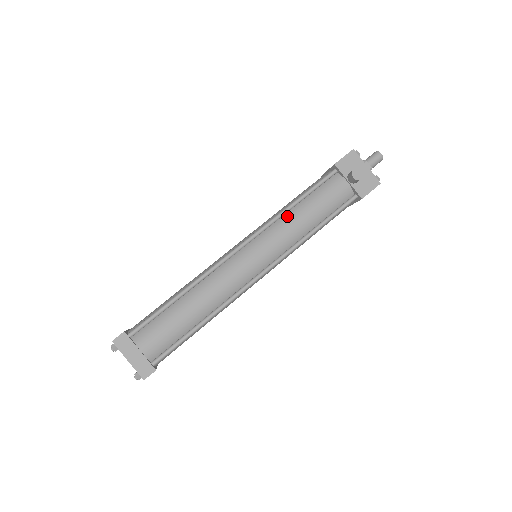
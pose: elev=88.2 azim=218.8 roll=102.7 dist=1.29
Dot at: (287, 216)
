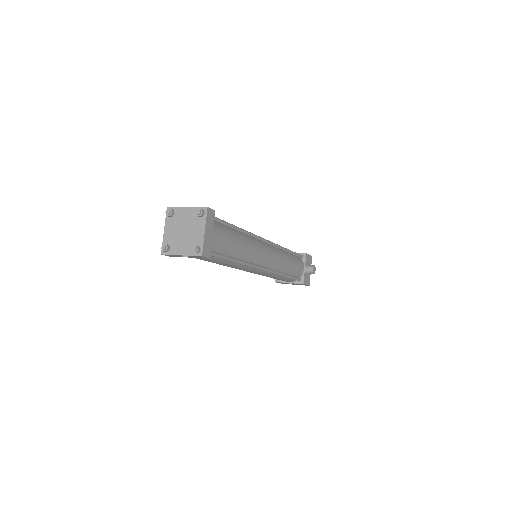
Dot at: (284, 253)
